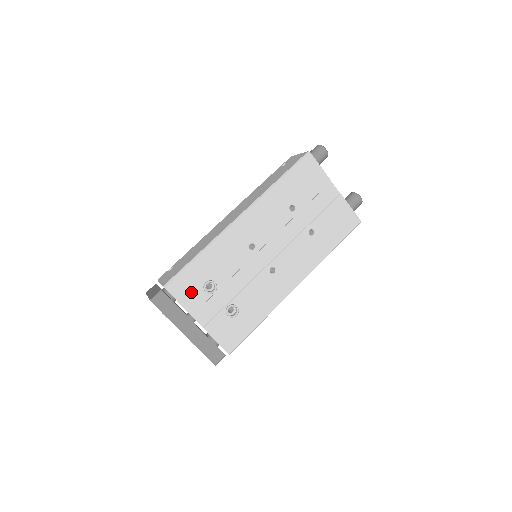
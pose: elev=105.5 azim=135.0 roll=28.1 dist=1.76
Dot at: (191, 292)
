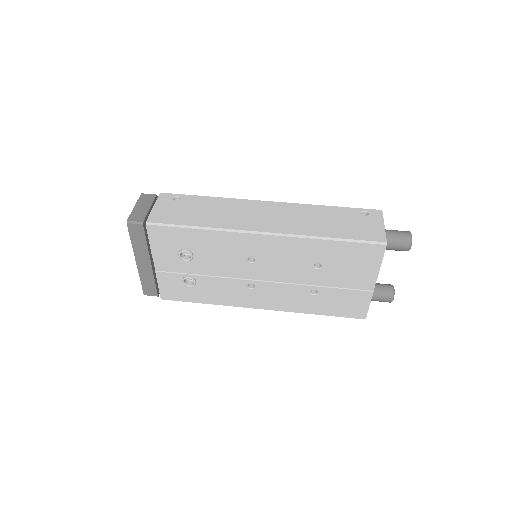
Dot at: (167, 245)
